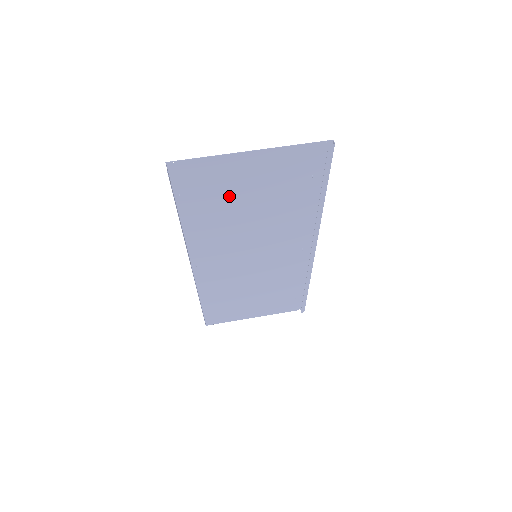
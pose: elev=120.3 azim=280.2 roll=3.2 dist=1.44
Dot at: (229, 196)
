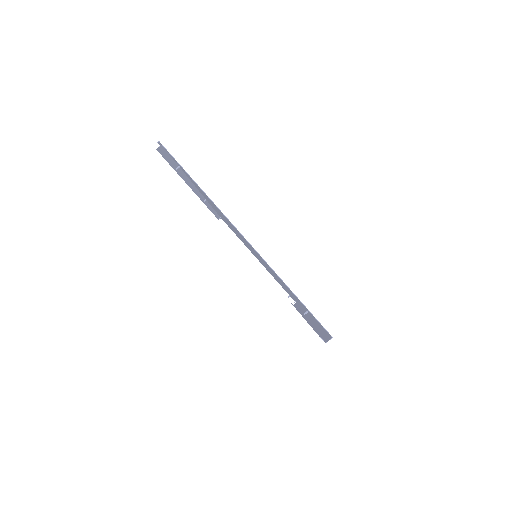
Dot at: occluded
